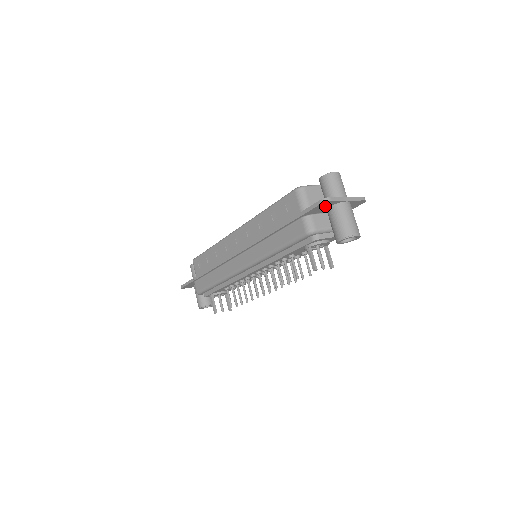
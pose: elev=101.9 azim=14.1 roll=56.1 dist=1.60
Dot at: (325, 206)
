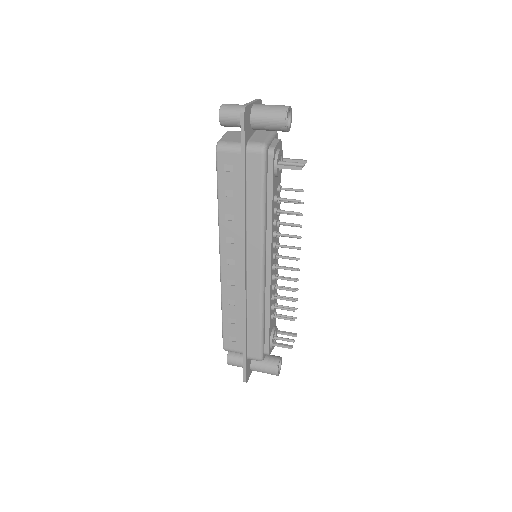
Dot at: (248, 120)
